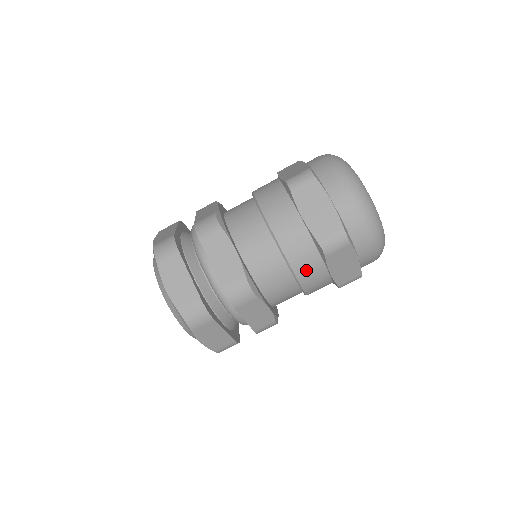
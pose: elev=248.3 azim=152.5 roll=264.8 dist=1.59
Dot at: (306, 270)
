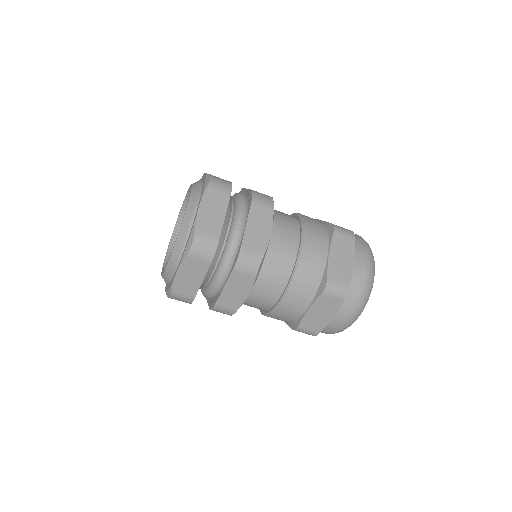
Dot at: (298, 292)
